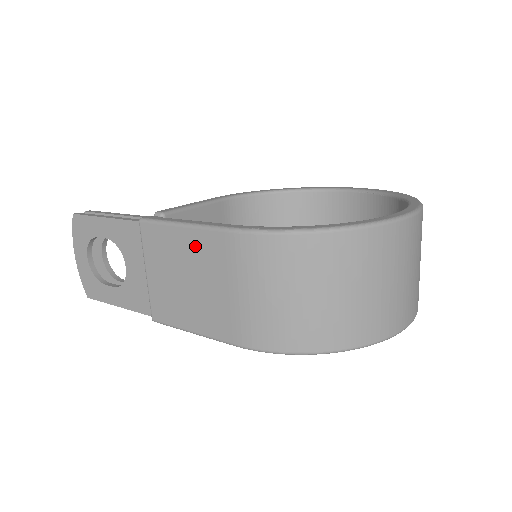
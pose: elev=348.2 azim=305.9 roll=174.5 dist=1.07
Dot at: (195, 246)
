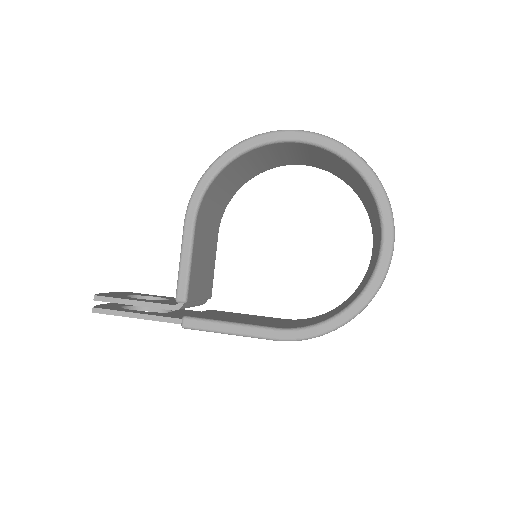
Dot at: occluded
